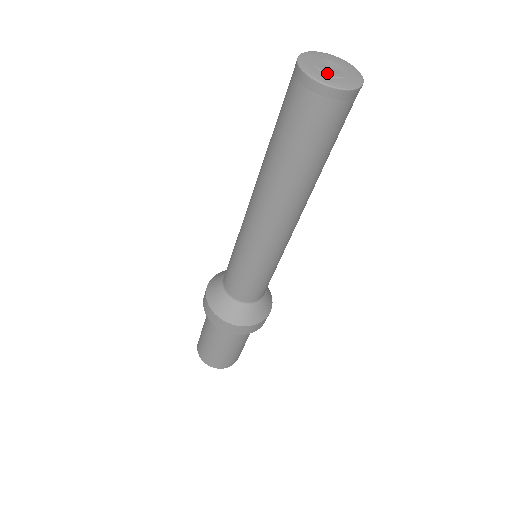
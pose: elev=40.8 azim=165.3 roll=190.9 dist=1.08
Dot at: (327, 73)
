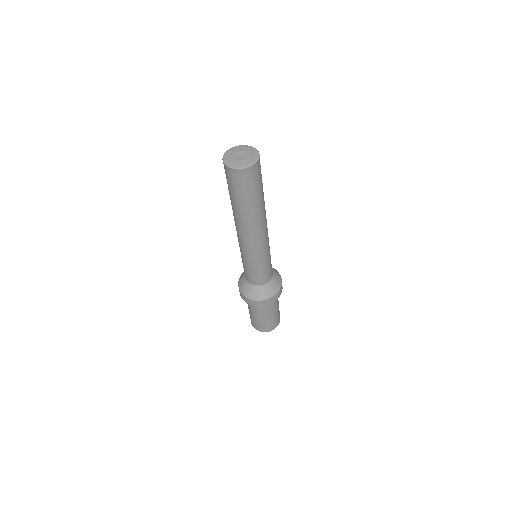
Dot at: (235, 161)
